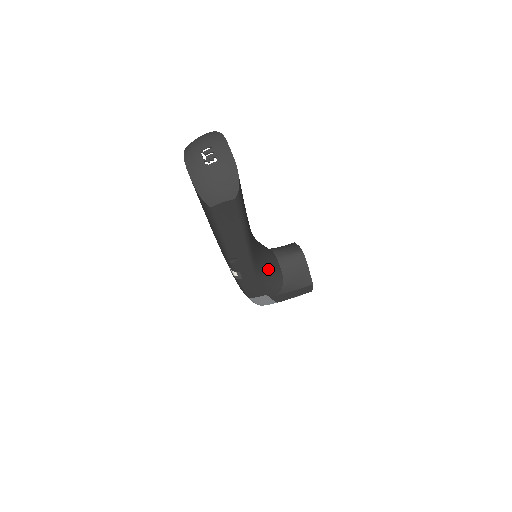
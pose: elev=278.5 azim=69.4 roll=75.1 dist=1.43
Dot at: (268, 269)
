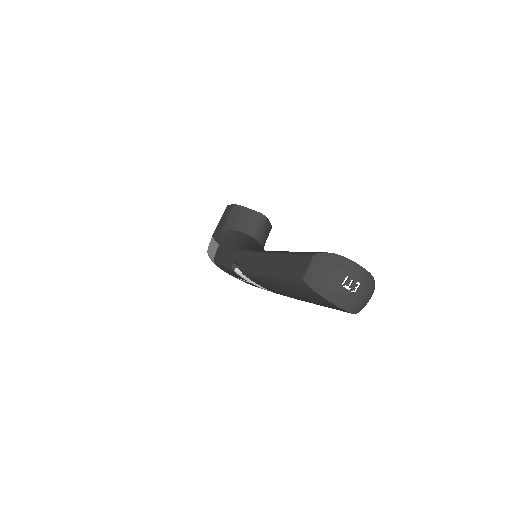
Dot at: occluded
